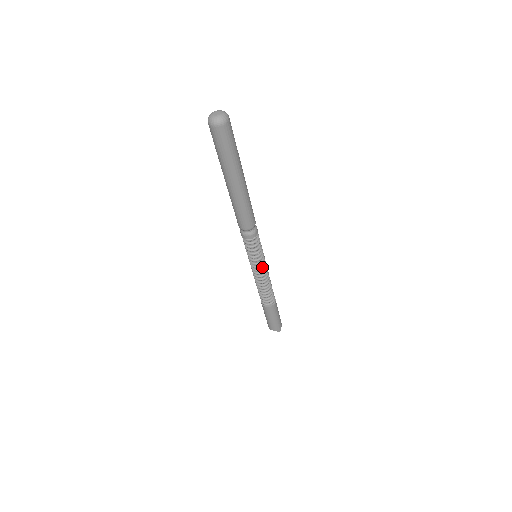
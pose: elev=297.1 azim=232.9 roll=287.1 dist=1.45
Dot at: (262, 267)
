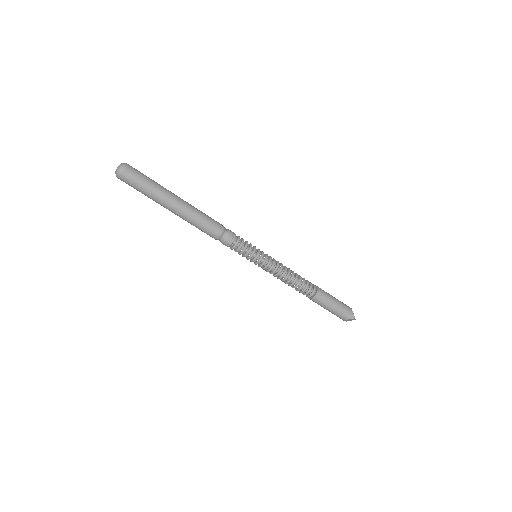
Dot at: (268, 262)
